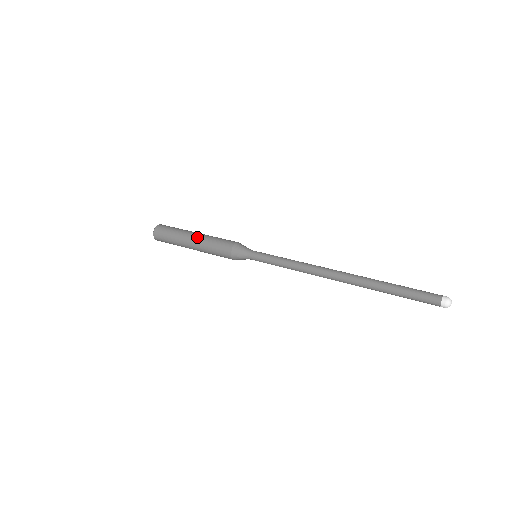
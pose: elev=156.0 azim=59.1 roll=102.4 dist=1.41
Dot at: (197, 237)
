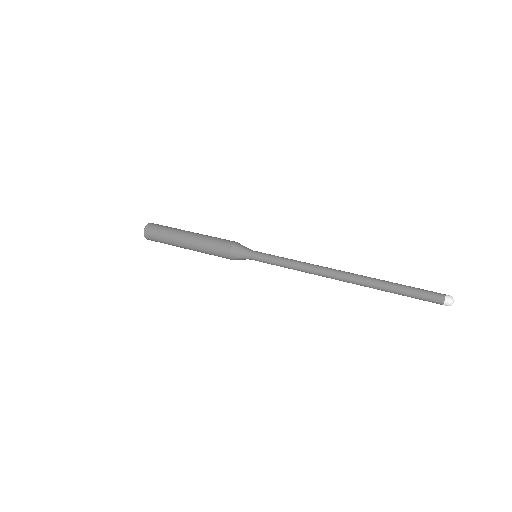
Dot at: (196, 233)
